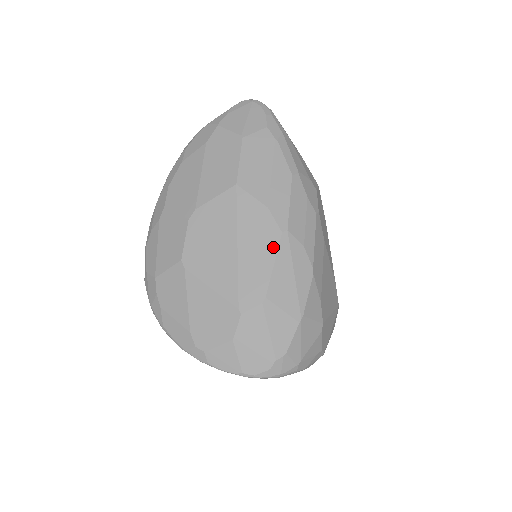
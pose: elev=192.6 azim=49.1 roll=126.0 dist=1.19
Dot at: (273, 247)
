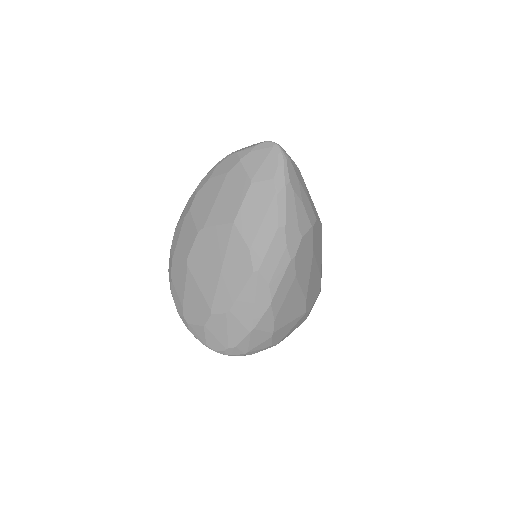
Dot at: (244, 279)
